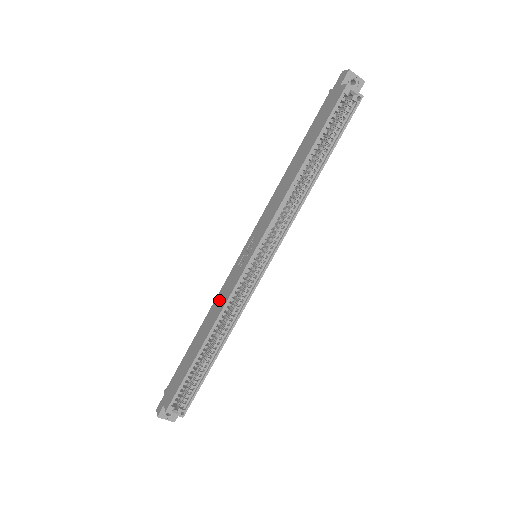
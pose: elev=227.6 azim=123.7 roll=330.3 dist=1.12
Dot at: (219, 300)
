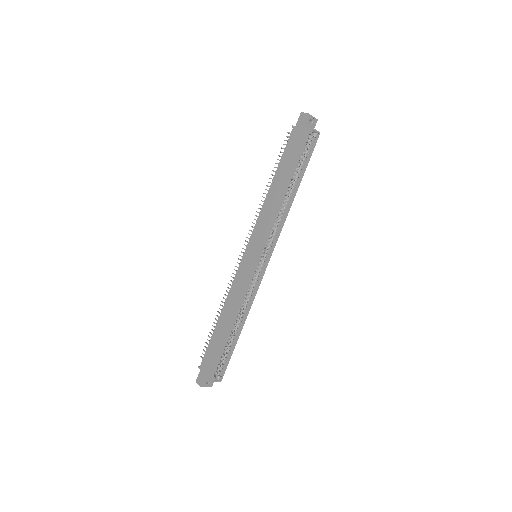
Dot at: (234, 293)
